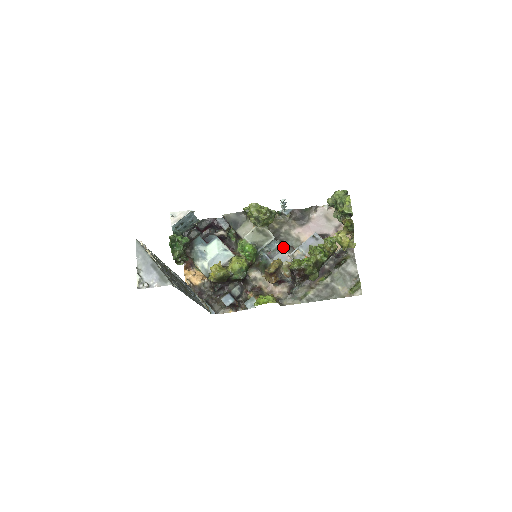
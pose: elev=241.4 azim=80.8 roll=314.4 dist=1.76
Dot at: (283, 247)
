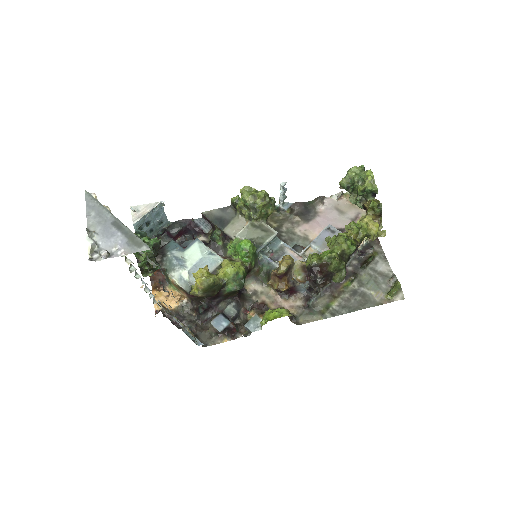
Dot at: occluded
